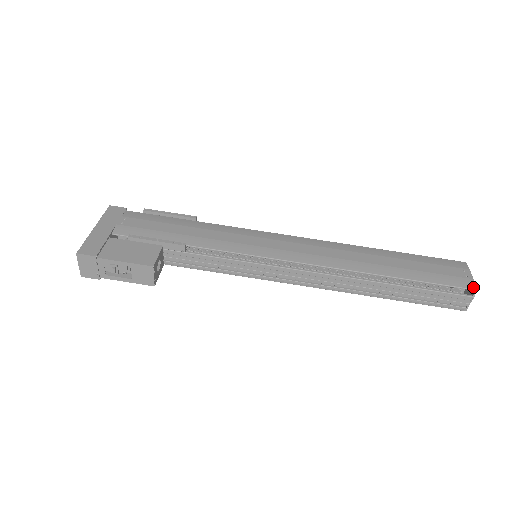
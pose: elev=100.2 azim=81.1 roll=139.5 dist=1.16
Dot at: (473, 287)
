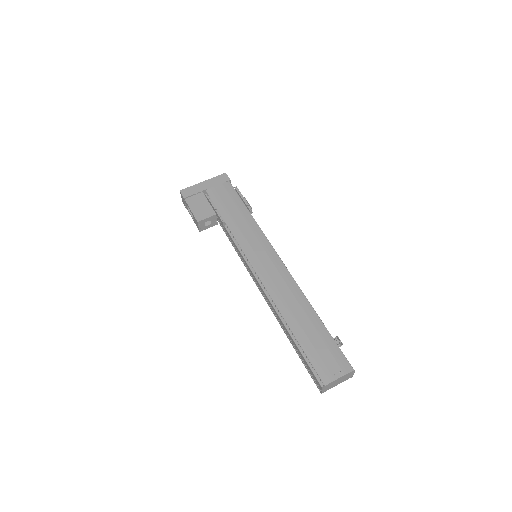
Dot at: (325, 383)
